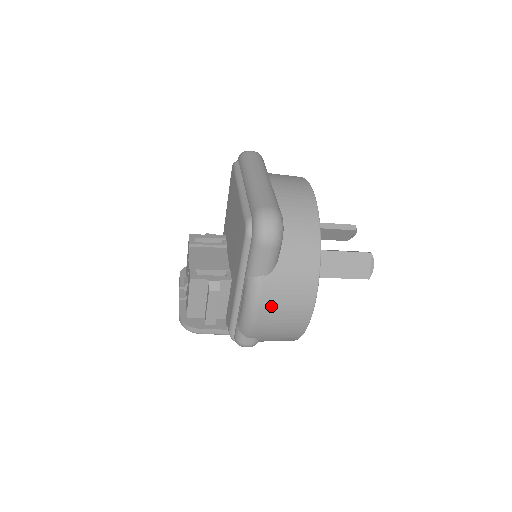
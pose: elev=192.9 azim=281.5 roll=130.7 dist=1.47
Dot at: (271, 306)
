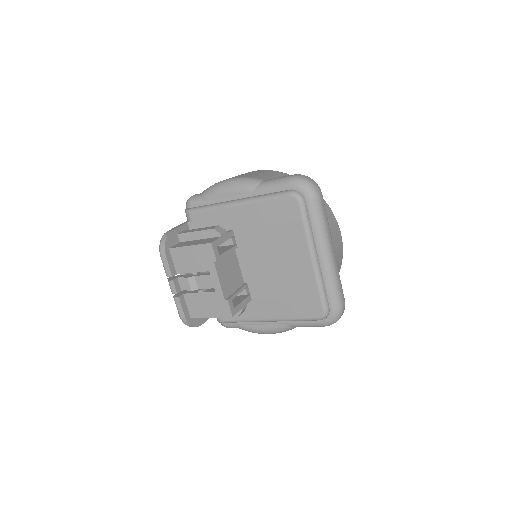
Dot at: occluded
